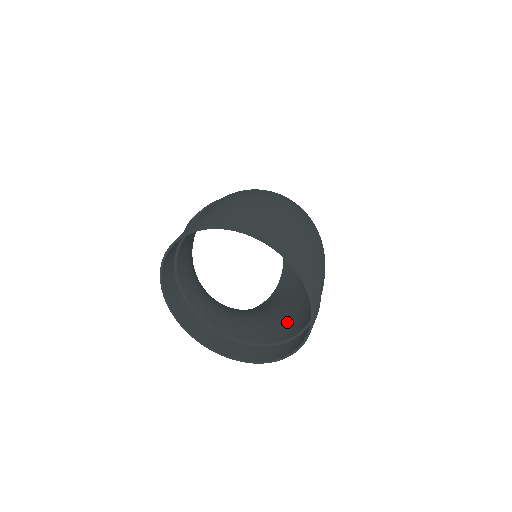
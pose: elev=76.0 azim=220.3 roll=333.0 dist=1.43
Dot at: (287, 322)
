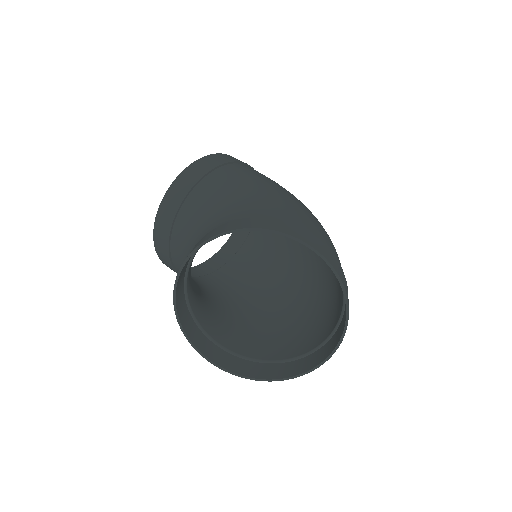
Dot at: (237, 331)
